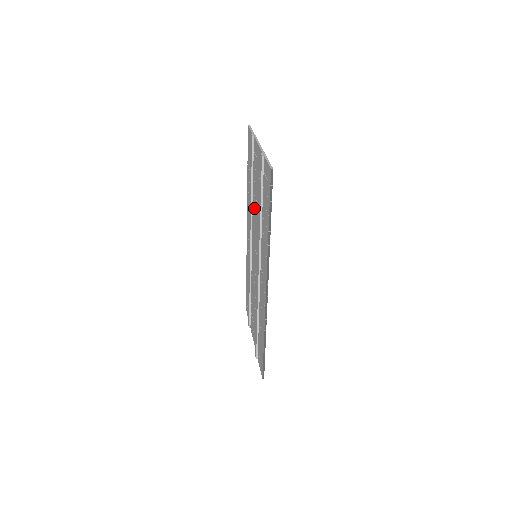
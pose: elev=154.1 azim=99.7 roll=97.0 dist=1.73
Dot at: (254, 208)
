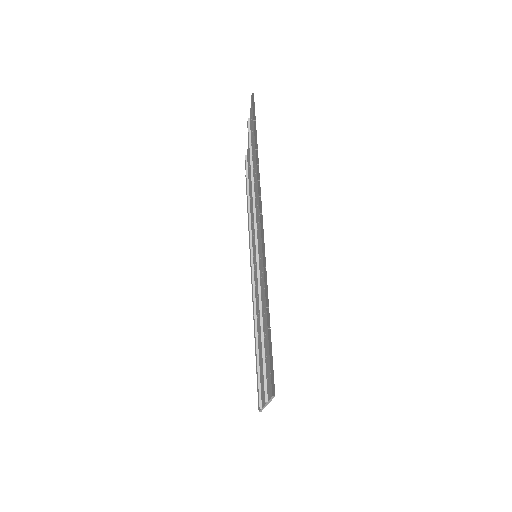
Dot at: (251, 210)
